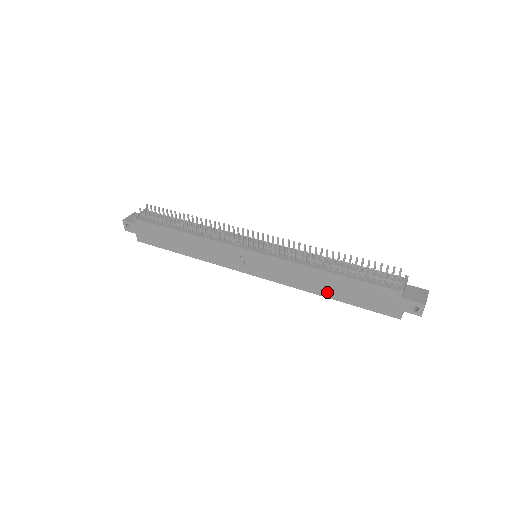
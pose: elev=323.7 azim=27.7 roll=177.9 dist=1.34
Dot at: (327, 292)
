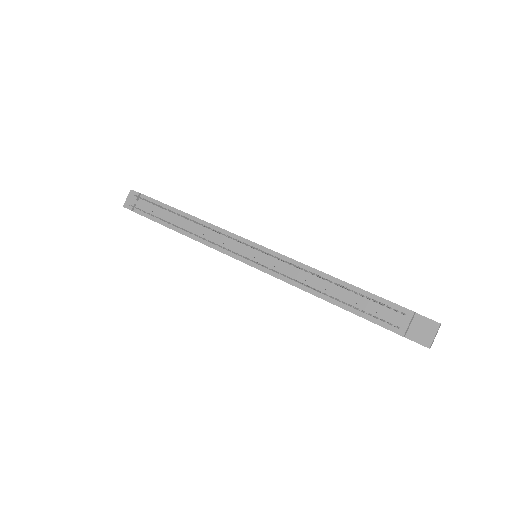
Dot at: occluded
